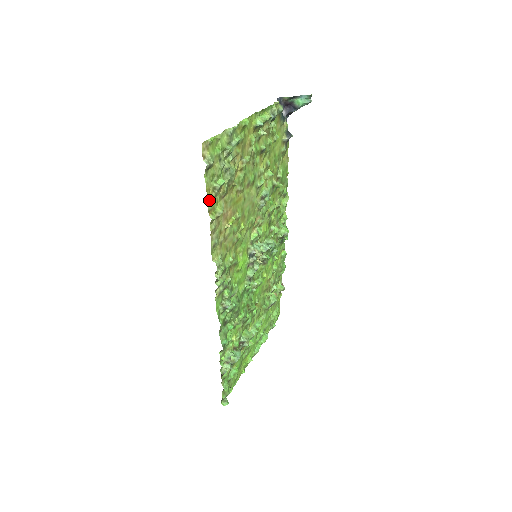
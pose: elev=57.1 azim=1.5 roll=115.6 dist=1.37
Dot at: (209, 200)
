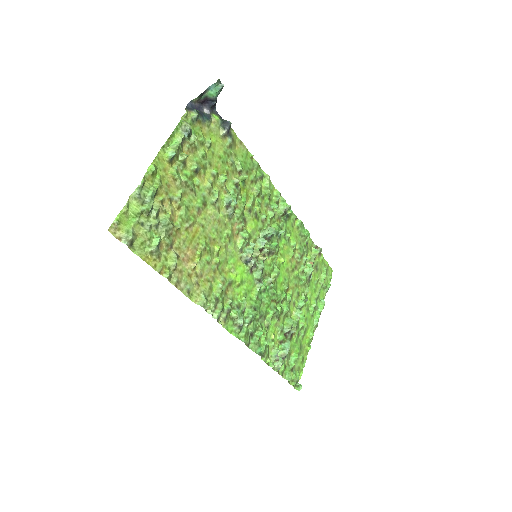
Dot at: (153, 264)
